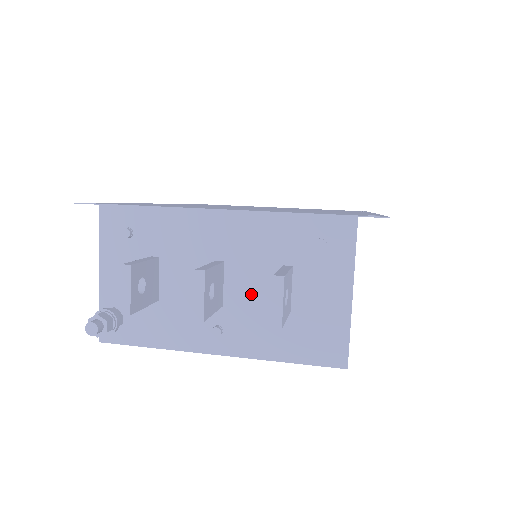
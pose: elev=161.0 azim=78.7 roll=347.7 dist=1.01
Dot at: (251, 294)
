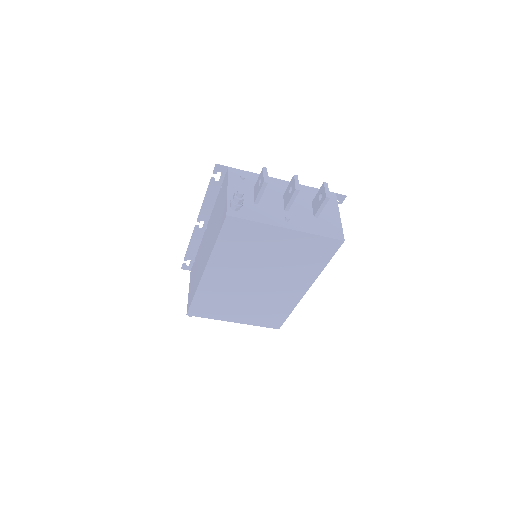
Dot at: (300, 209)
